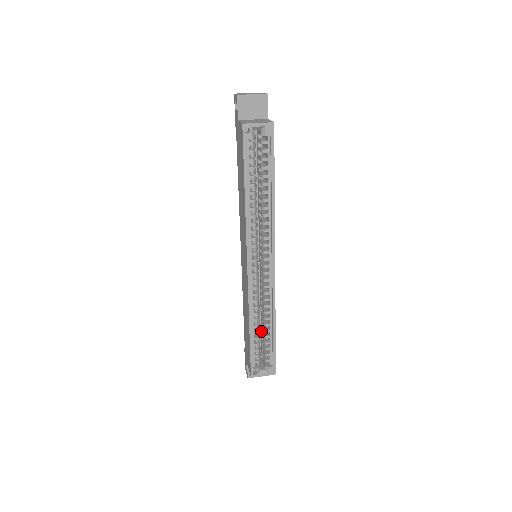
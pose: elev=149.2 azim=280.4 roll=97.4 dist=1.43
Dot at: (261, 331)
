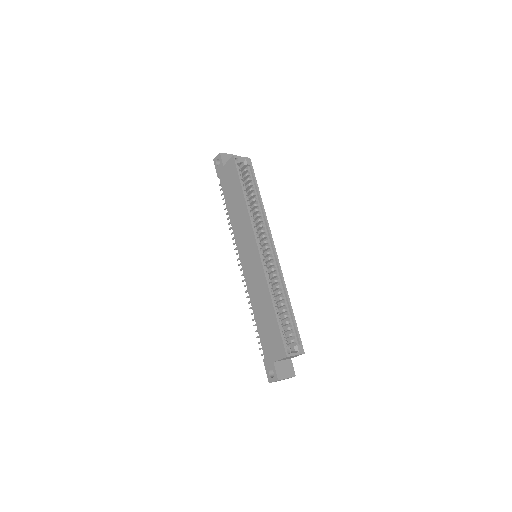
Dot at: occluded
